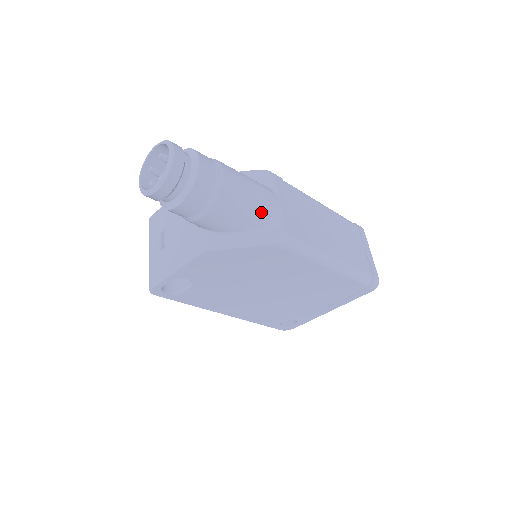
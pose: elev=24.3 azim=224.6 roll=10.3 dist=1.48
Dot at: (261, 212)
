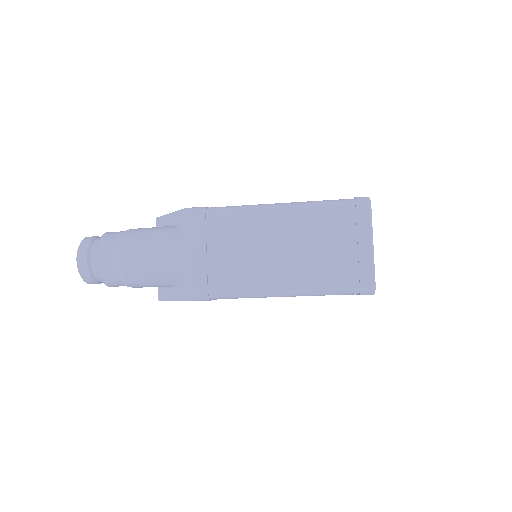
Dot at: (171, 274)
